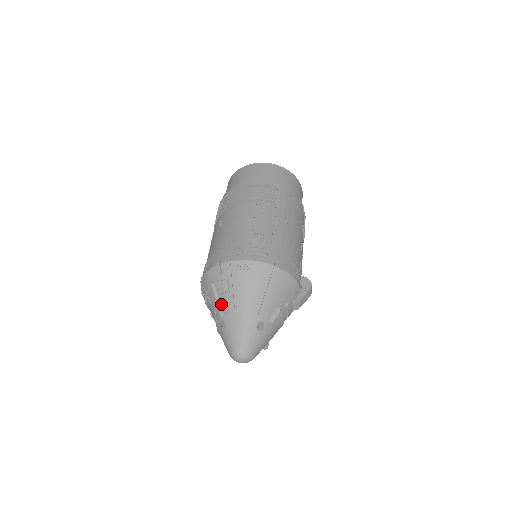
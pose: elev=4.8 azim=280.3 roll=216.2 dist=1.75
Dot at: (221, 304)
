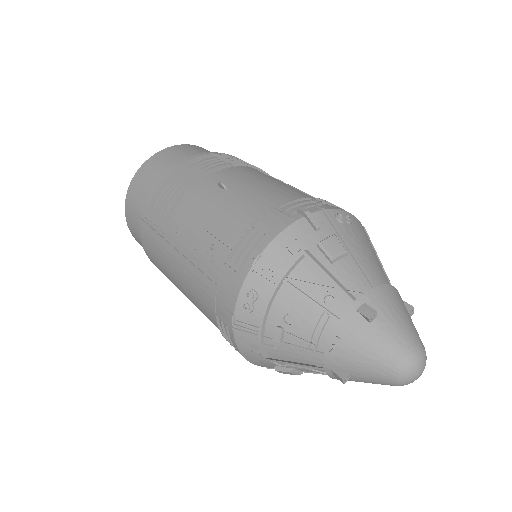
Dot at: (340, 279)
